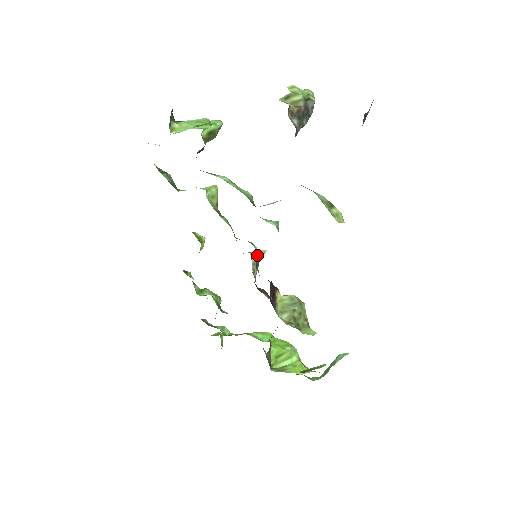
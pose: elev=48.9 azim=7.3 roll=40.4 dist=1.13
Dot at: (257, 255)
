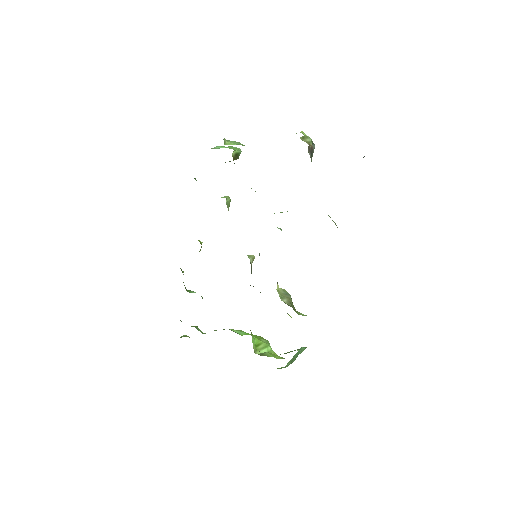
Dot at: (259, 254)
